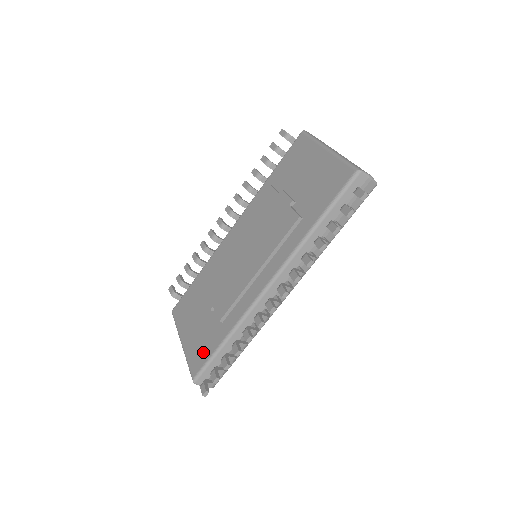
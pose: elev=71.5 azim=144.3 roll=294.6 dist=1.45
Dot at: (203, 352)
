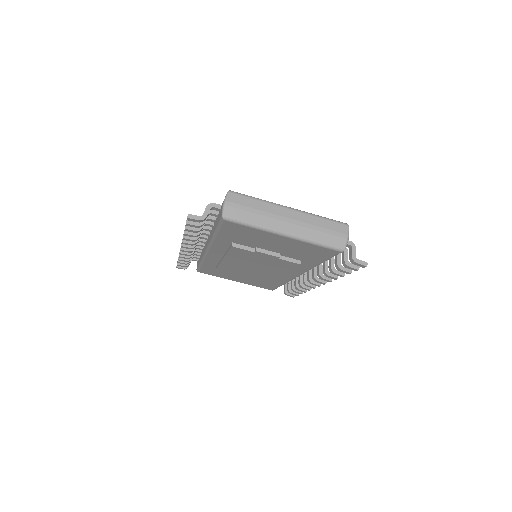
Dot at: (268, 286)
